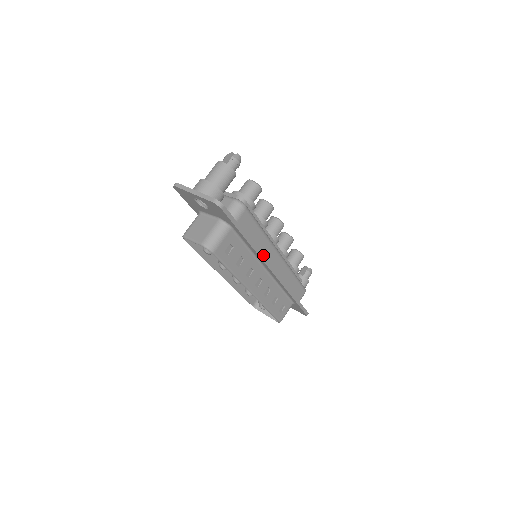
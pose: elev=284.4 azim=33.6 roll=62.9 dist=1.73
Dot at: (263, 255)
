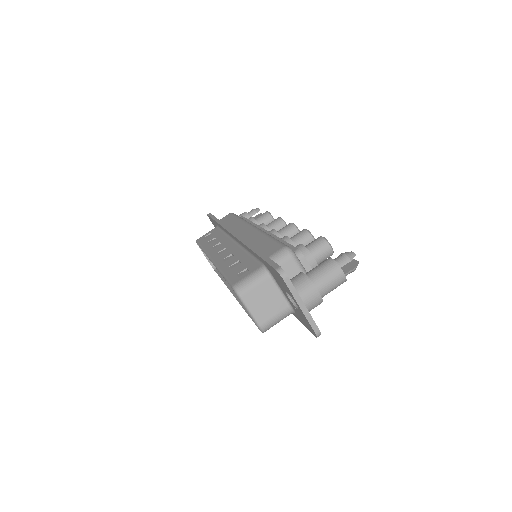
Dot at: occluded
